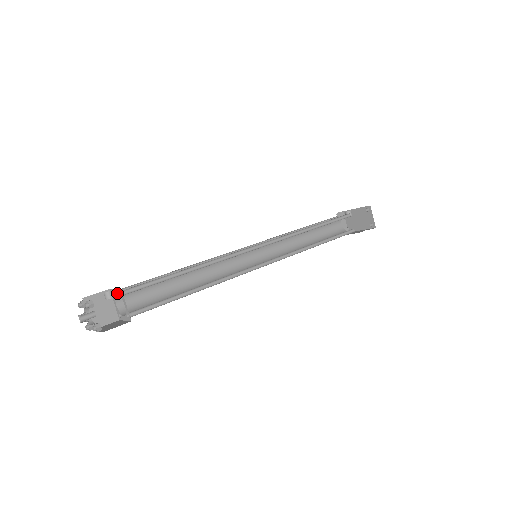
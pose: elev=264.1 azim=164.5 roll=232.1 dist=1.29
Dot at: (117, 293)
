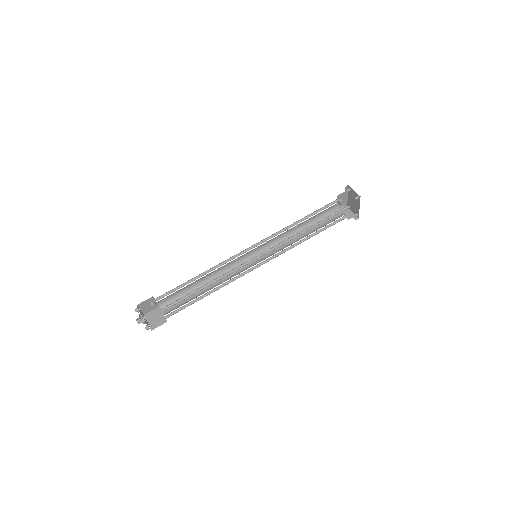
Dot at: (160, 305)
